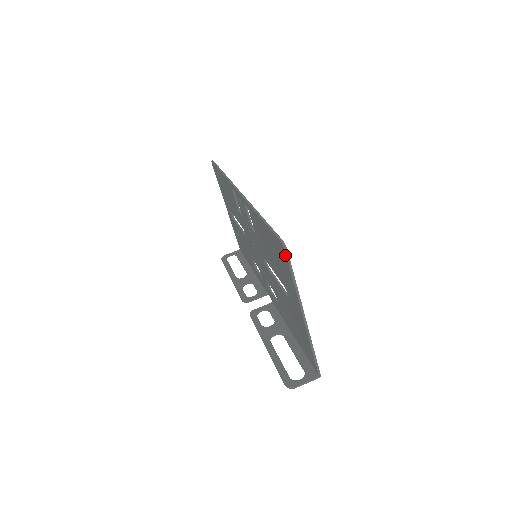
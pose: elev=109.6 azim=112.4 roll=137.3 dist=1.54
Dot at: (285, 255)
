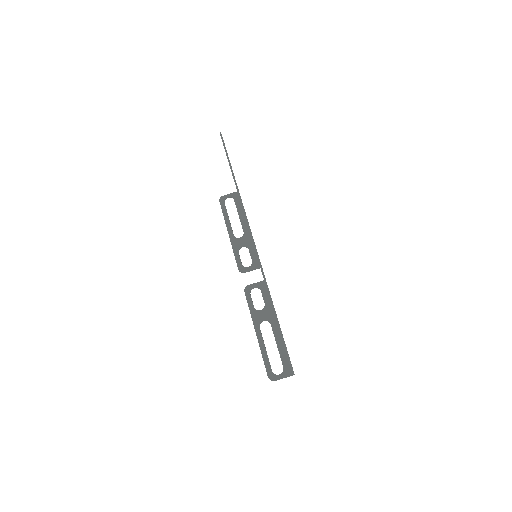
Dot at: occluded
